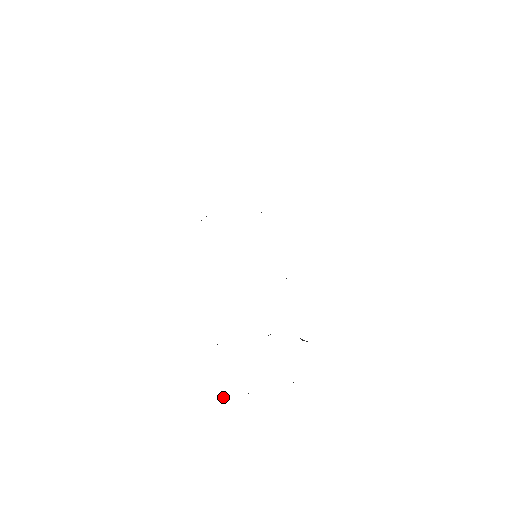
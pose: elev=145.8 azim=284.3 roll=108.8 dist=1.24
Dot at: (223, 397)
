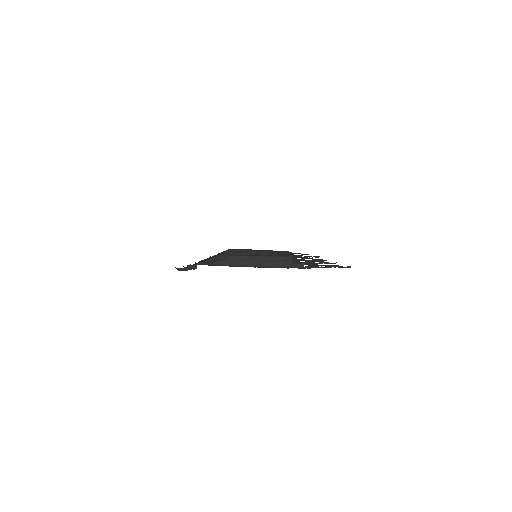
Dot at: (190, 269)
